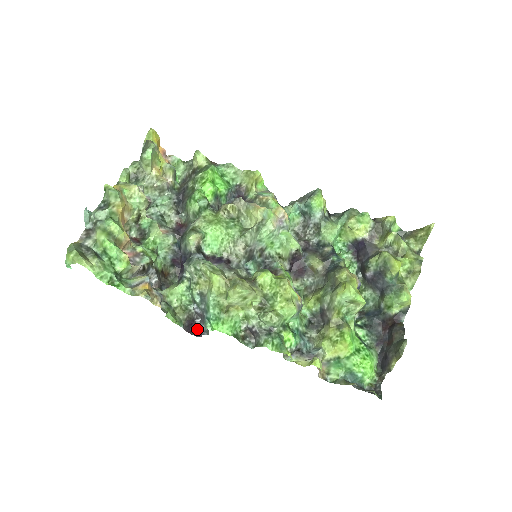
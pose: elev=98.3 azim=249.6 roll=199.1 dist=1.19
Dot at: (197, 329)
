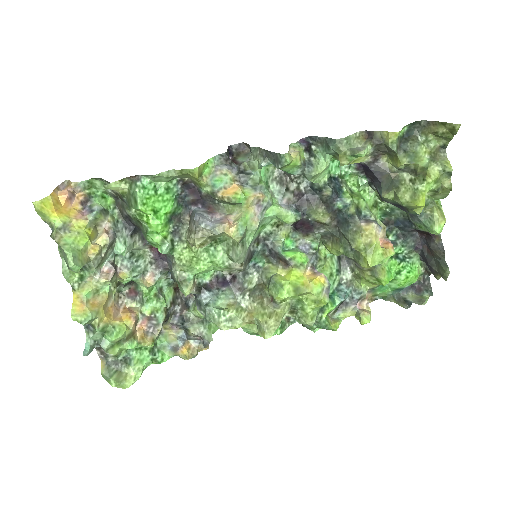
Dot at: occluded
